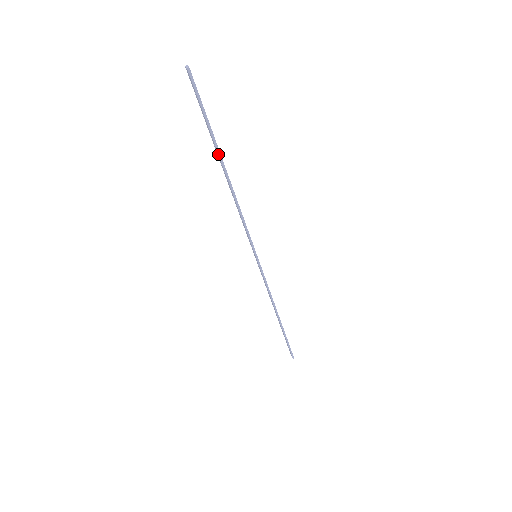
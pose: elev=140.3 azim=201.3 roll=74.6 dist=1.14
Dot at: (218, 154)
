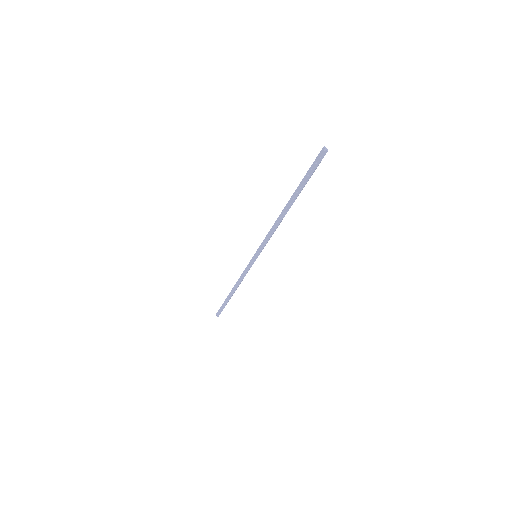
Dot at: occluded
